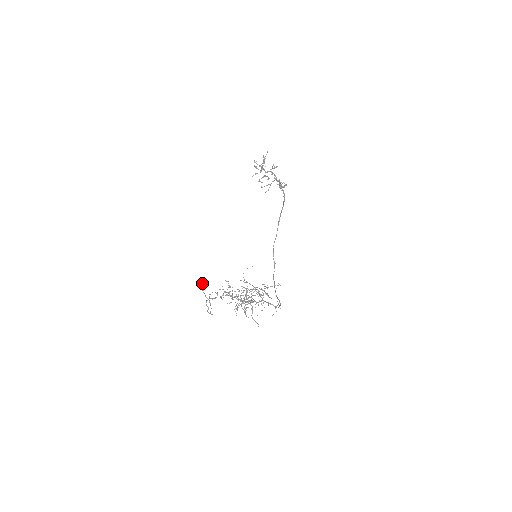
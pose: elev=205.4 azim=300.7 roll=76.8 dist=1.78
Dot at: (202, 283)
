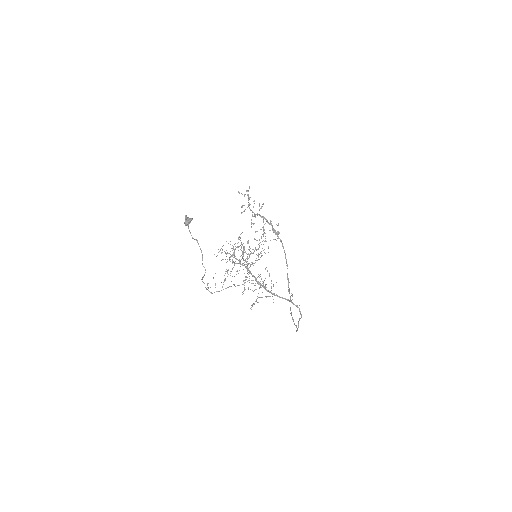
Dot at: (186, 217)
